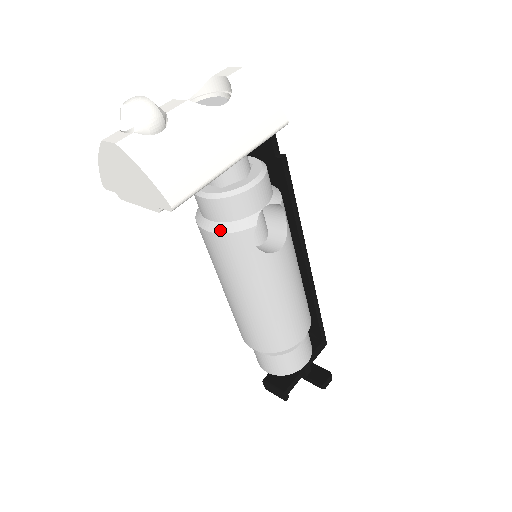
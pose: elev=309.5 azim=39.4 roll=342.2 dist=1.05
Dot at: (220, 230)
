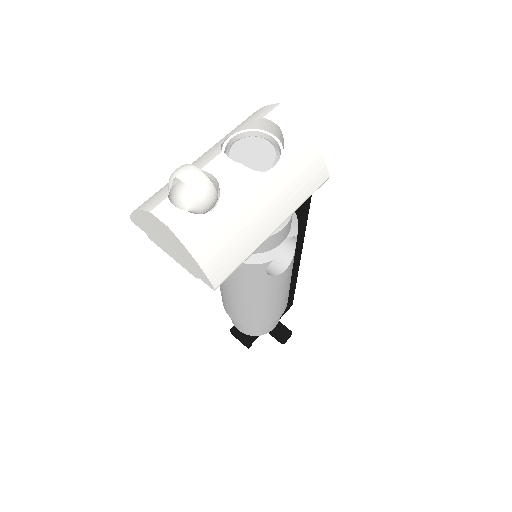
Dot at: occluded
